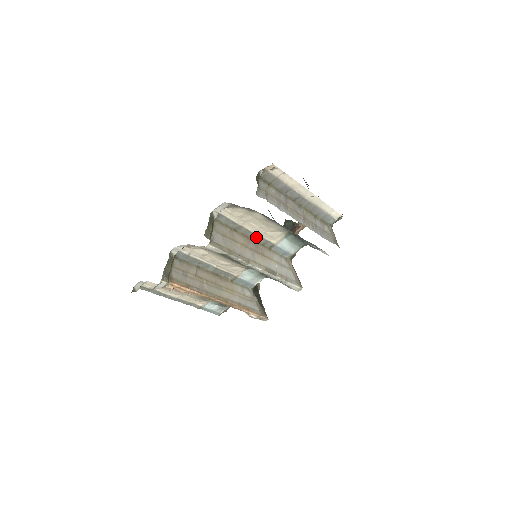
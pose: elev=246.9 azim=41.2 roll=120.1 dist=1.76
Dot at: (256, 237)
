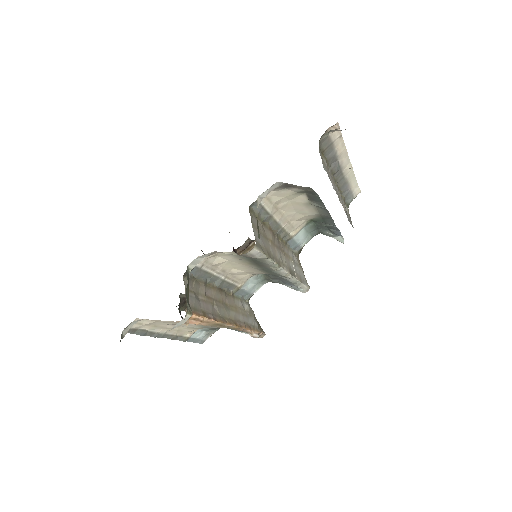
Dot at: (279, 230)
